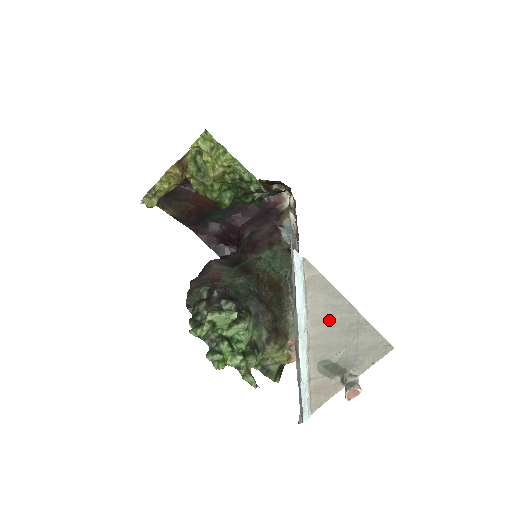
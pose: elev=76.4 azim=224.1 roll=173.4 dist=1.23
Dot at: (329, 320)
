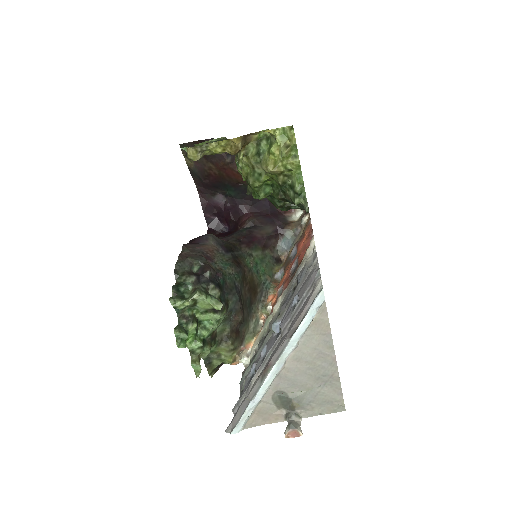
Dot at: (310, 362)
